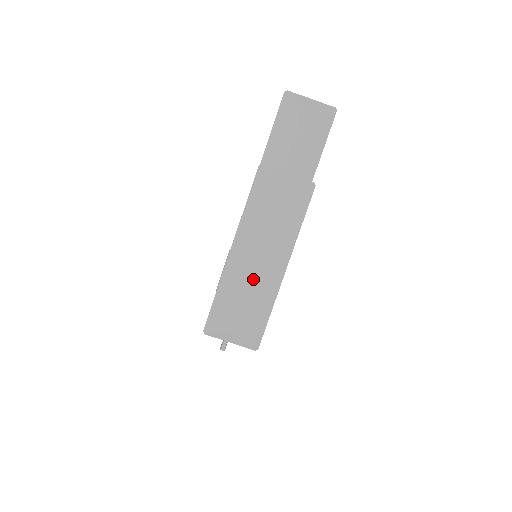
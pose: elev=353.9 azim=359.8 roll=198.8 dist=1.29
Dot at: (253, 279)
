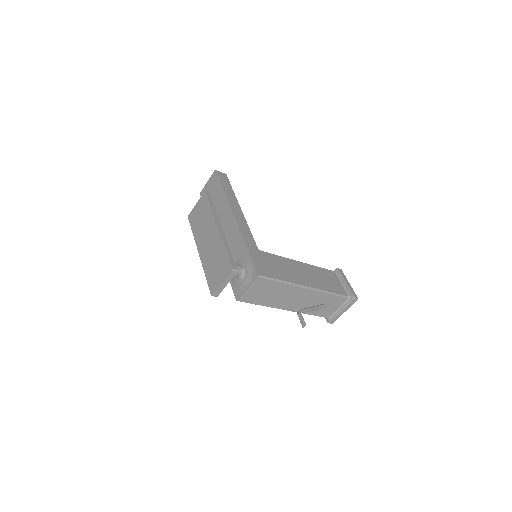
Dot at: (211, 249)
